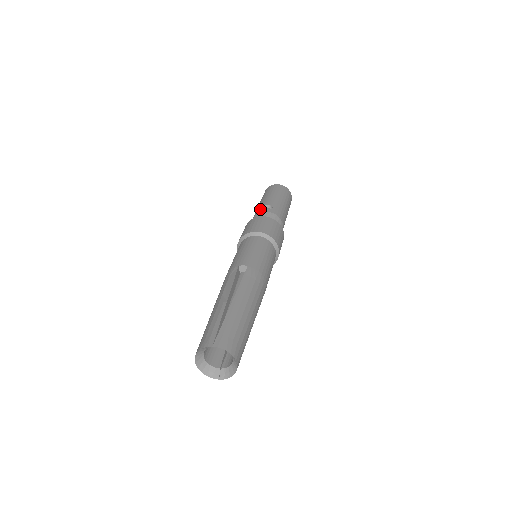
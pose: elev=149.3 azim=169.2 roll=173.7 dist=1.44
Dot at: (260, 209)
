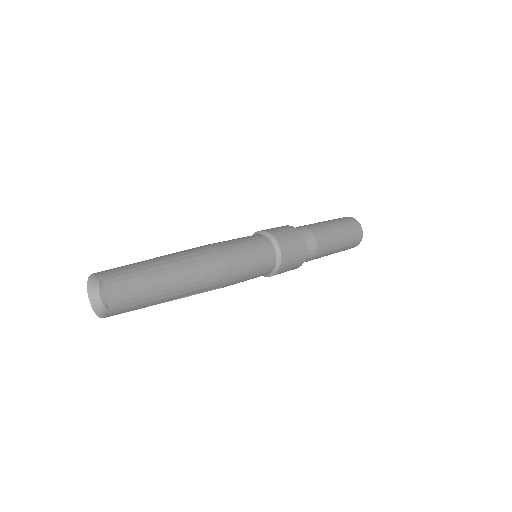
Dot at: occluded
